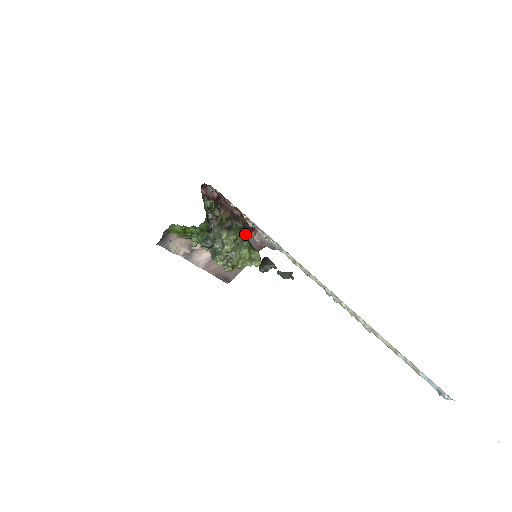
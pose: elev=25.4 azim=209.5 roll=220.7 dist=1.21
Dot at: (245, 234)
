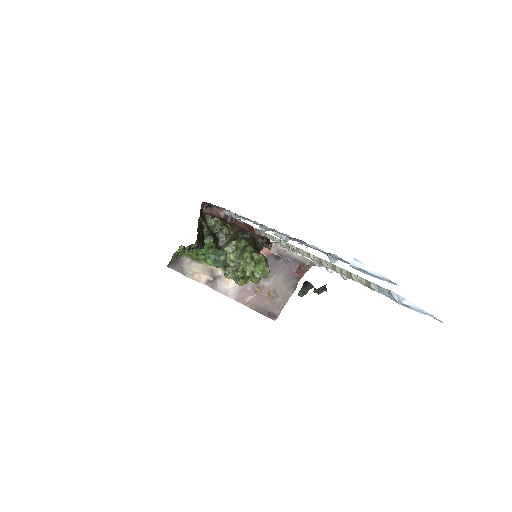
Dot at: (252, 243)
